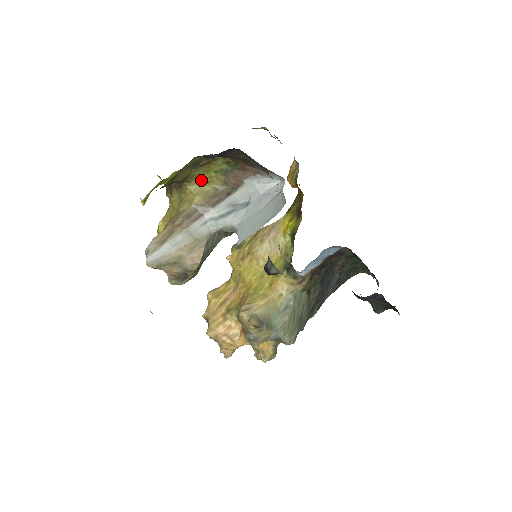
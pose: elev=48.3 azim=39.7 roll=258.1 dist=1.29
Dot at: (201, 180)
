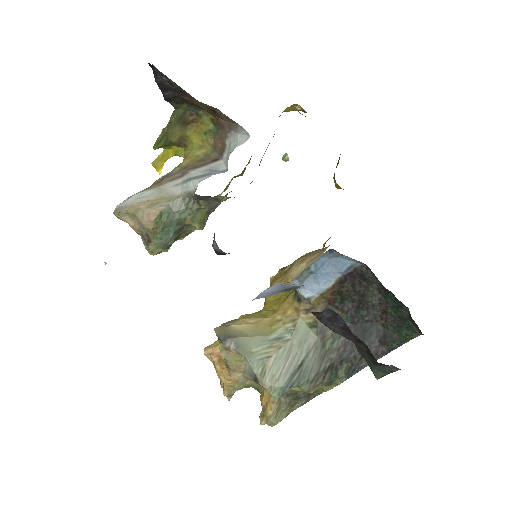
Dot at: (195, 144)
